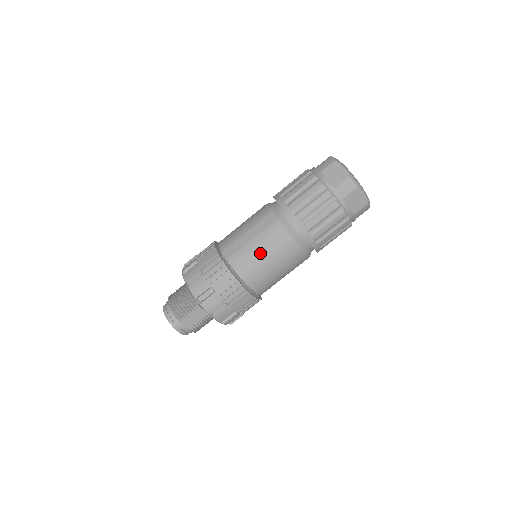
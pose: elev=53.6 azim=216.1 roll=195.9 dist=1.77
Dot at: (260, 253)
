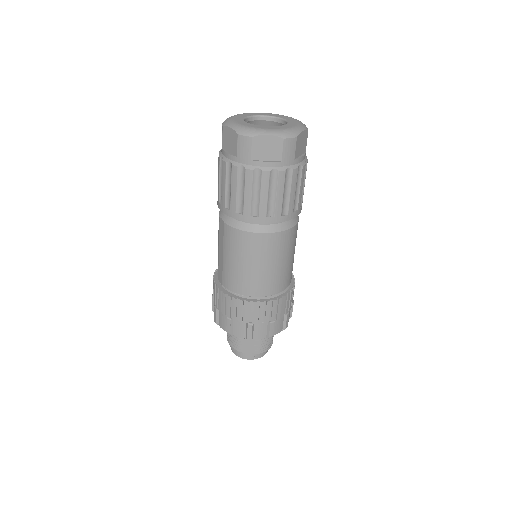
Dot at: (235, 264)
